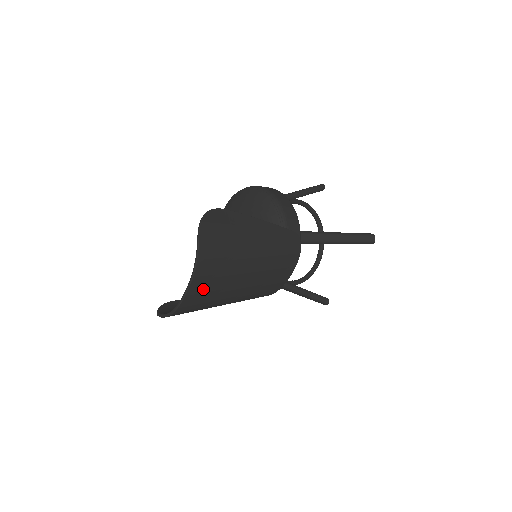
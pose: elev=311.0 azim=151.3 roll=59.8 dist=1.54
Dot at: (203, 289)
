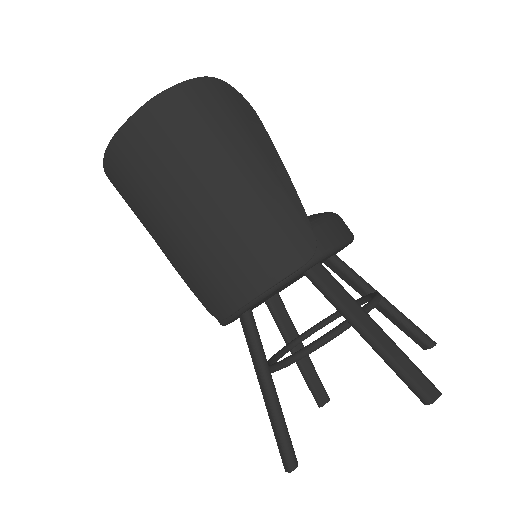
Dot at: (151, 136)
